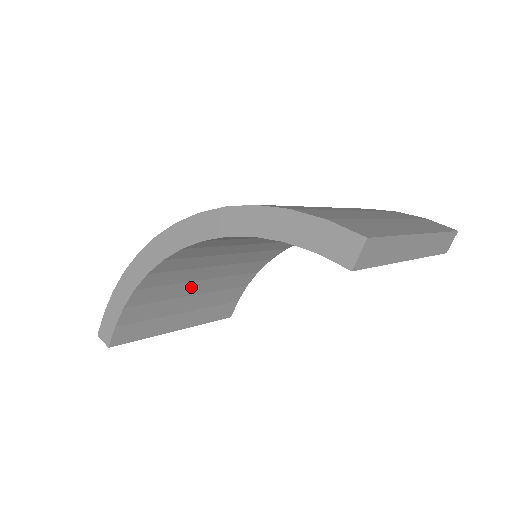
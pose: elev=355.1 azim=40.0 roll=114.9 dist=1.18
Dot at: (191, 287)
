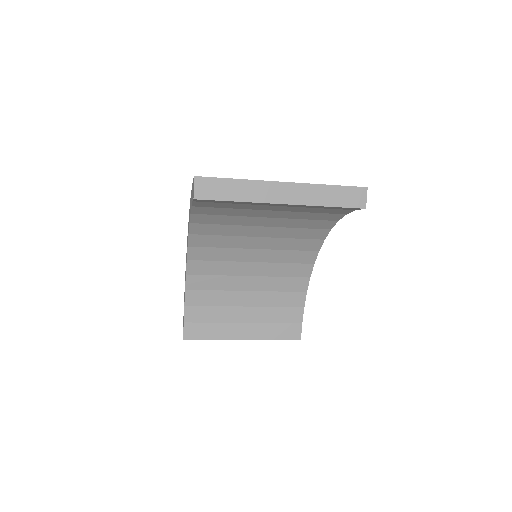
Dot at: (238, 297)
